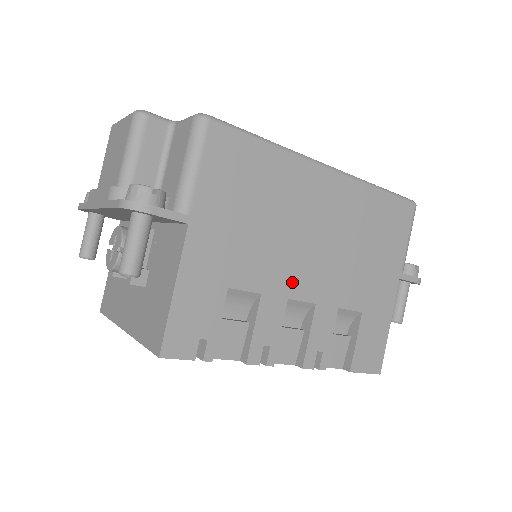
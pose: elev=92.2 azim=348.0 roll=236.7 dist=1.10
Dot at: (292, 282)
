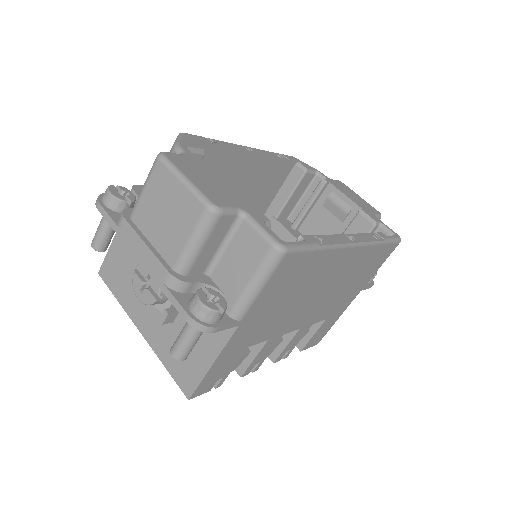
Dot at: (291, 324)
